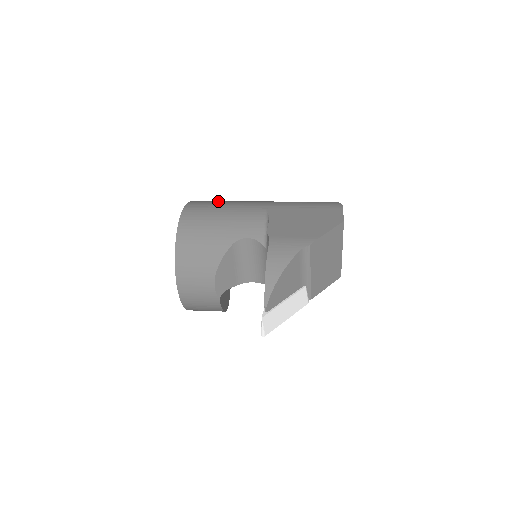
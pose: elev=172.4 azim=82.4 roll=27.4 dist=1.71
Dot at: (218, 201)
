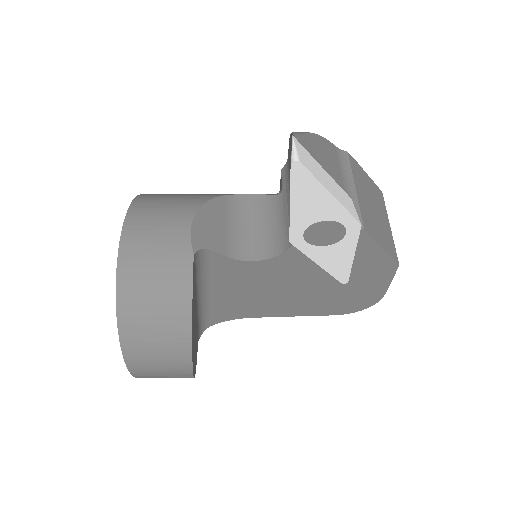
Dot at: occluded
